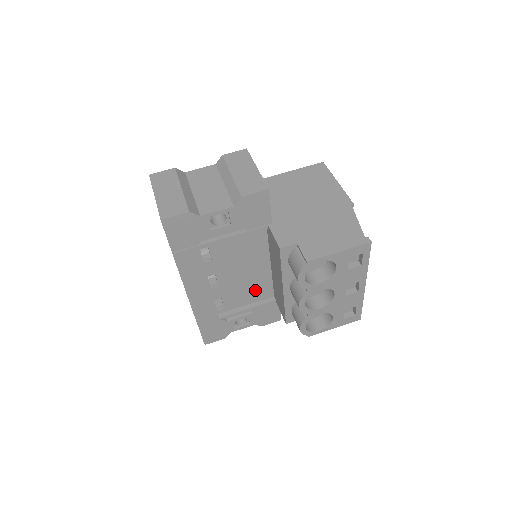
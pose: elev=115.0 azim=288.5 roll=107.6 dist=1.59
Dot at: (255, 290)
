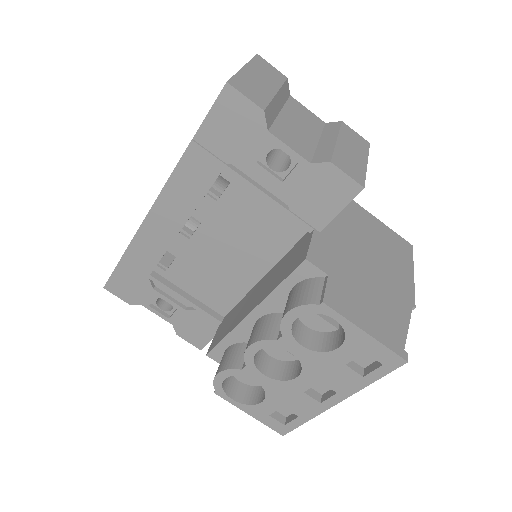
Dot at: (215, 288)
